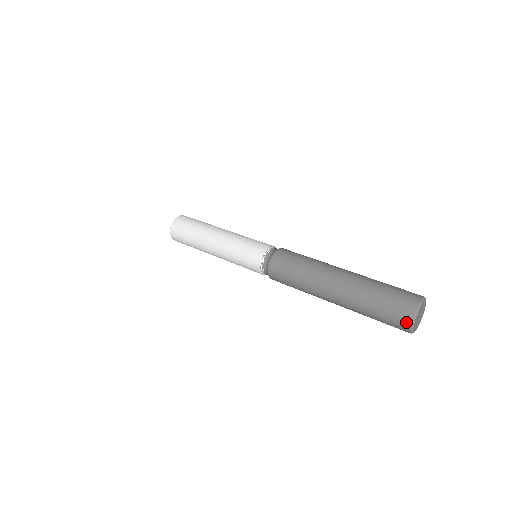
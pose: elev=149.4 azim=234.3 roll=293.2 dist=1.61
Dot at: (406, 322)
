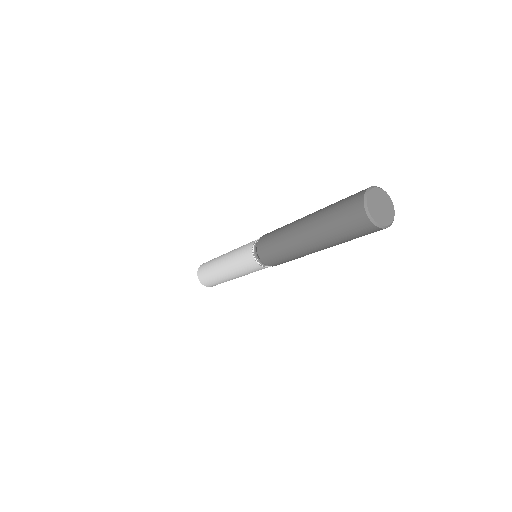
Dot at: (361, 193)
